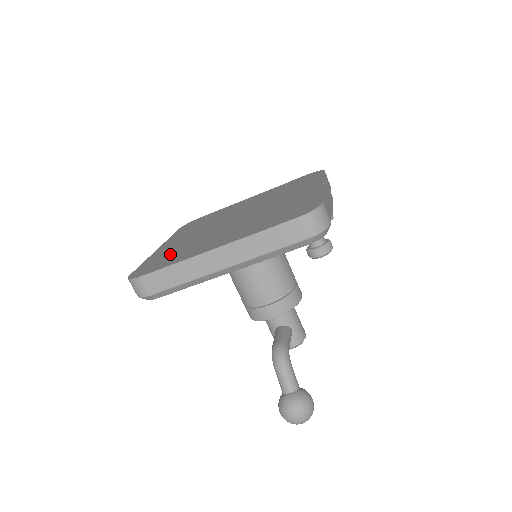
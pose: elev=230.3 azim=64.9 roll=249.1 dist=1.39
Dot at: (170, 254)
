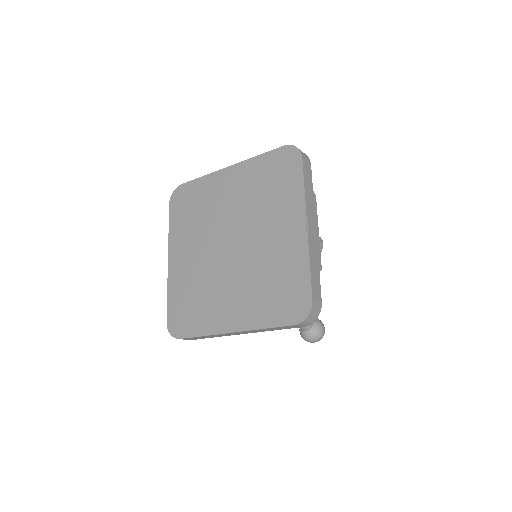
Dot at: (189, 300)
